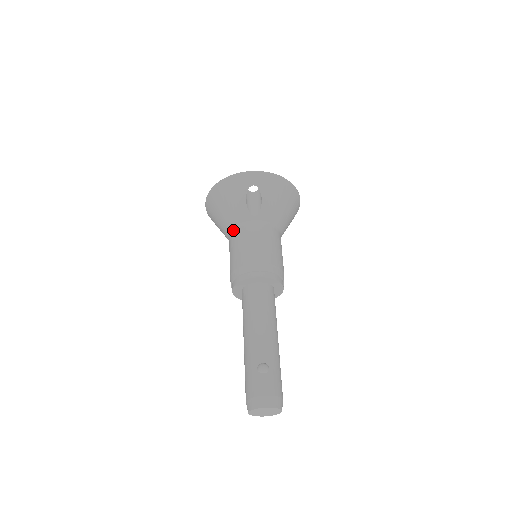
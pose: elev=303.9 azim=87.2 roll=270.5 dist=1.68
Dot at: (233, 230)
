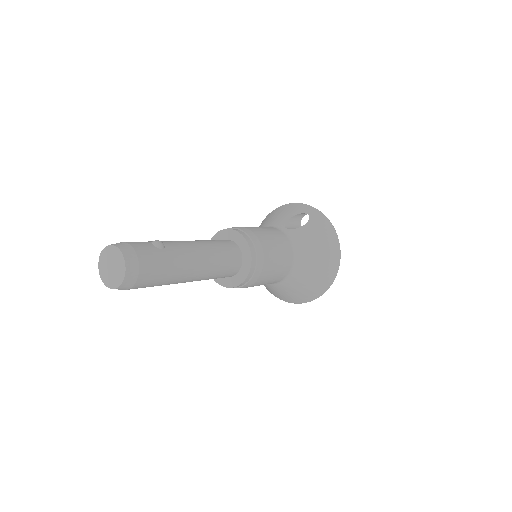
Dot at: occluded
